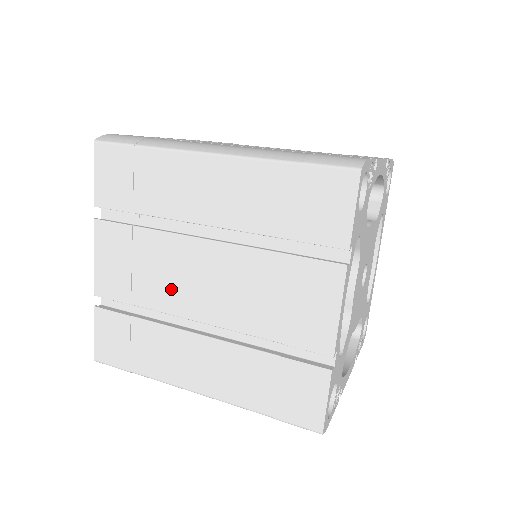
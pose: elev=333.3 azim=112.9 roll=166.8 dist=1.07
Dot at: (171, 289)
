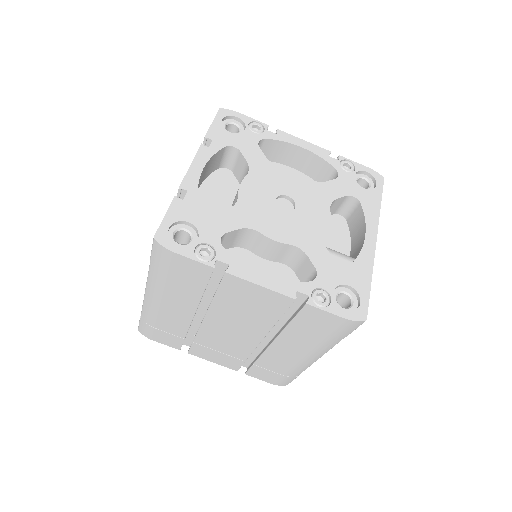
Dot at: occluded
